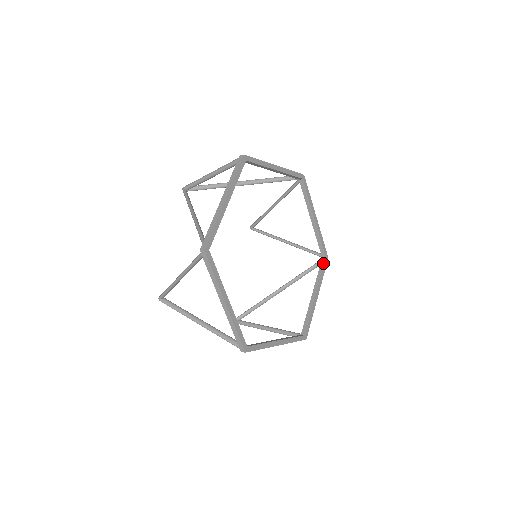
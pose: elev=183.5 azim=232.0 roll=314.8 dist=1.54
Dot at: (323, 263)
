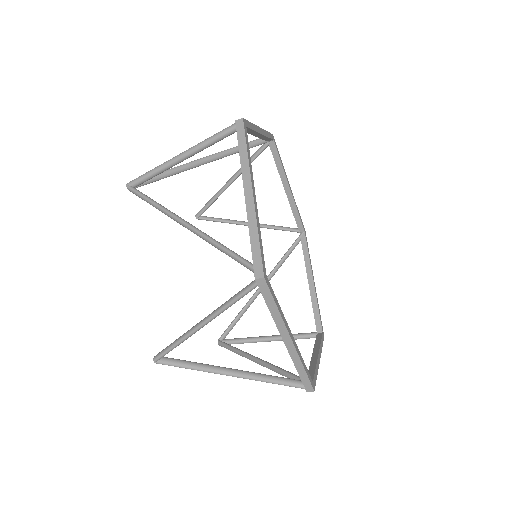
Dot at: (304, 239)
